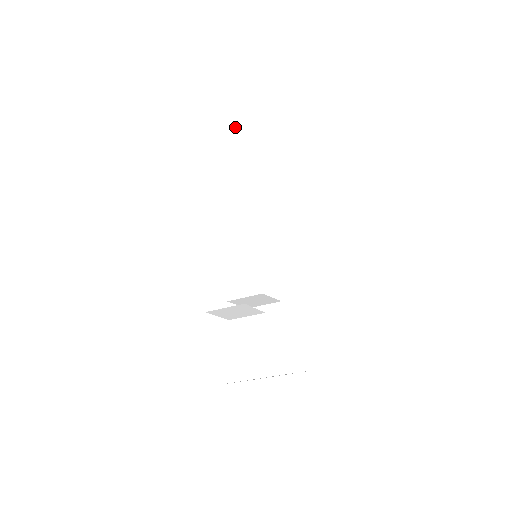
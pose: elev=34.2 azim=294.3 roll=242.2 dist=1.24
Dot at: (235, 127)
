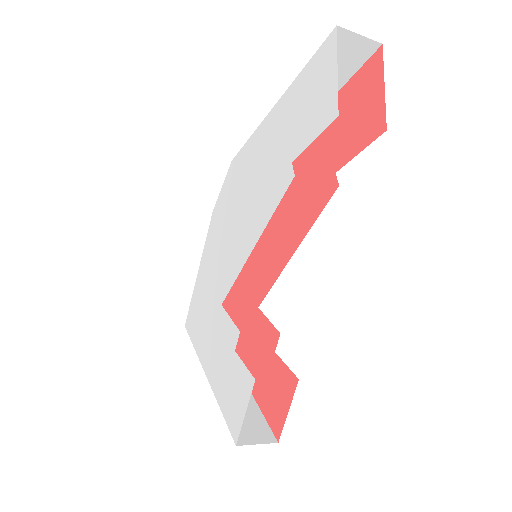
Dot at: occluded
